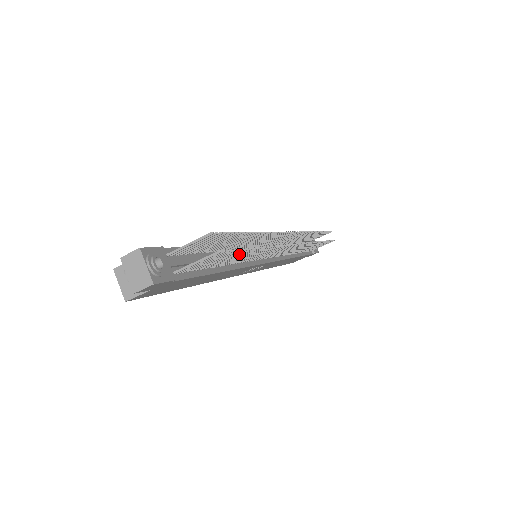
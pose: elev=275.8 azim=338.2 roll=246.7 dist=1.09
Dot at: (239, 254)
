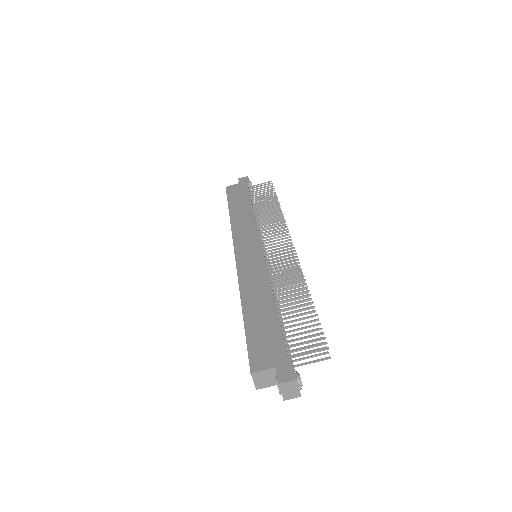
Dot at: occluded
